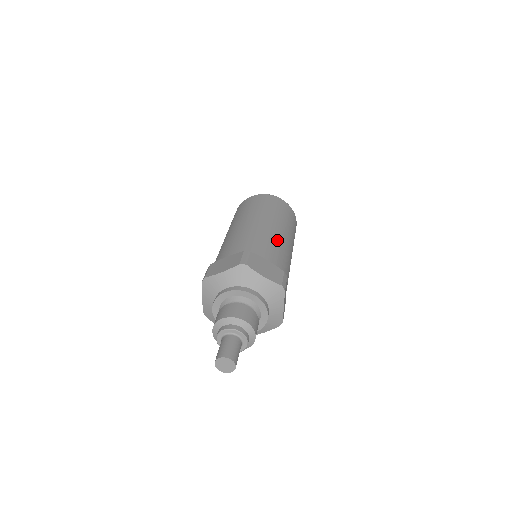
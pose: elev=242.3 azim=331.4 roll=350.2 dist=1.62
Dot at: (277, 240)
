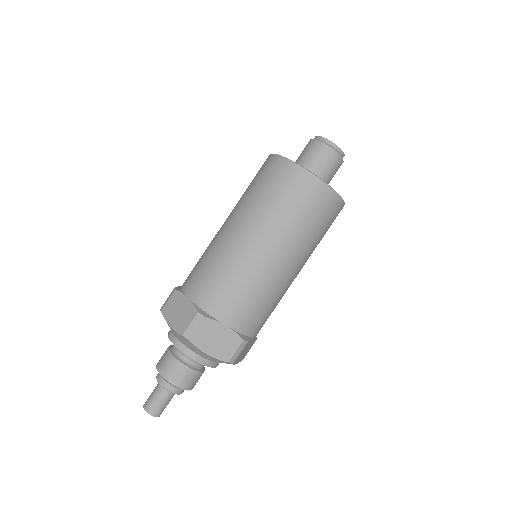
Dot at: (262, 283)
